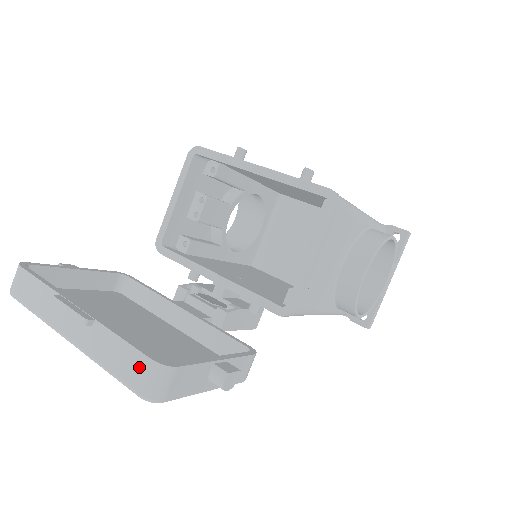
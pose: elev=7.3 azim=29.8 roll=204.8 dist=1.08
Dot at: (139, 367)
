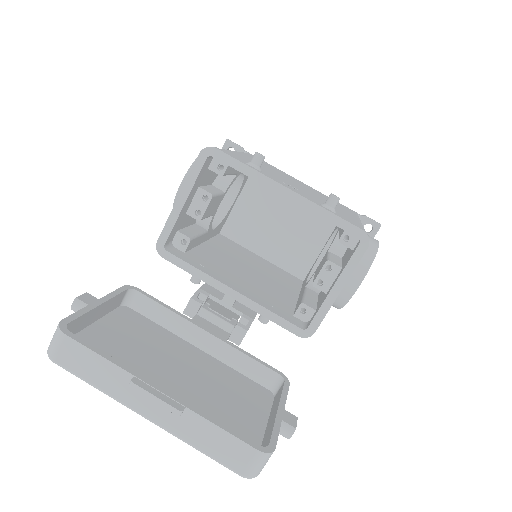
Dot at: (243, 455)
